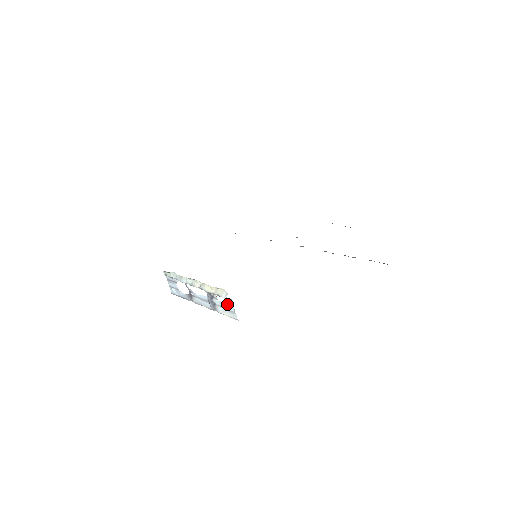
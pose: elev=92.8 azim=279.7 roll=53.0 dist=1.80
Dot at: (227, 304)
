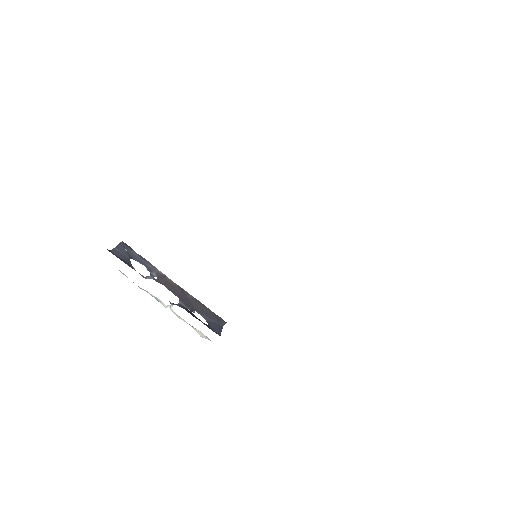
Dot at: (208, 321)
